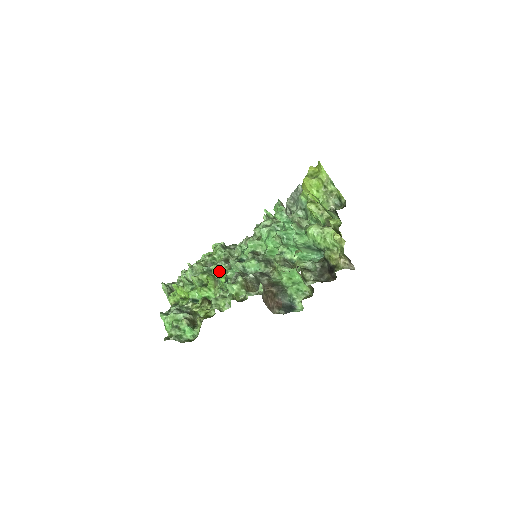
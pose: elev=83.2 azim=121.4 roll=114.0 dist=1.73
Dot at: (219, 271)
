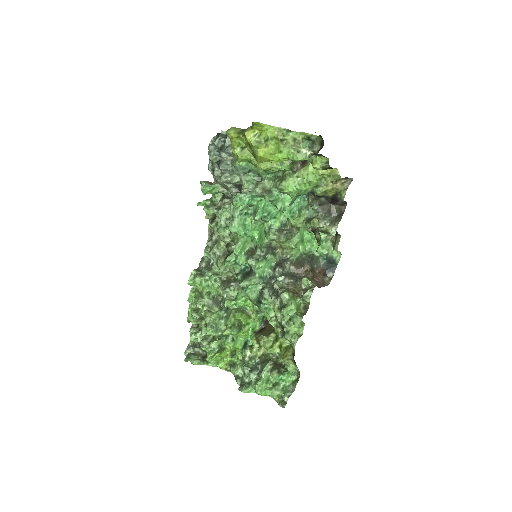
Dot at: (238, 302)
